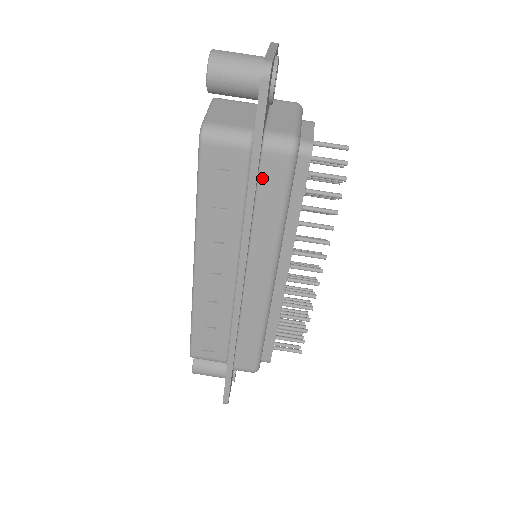
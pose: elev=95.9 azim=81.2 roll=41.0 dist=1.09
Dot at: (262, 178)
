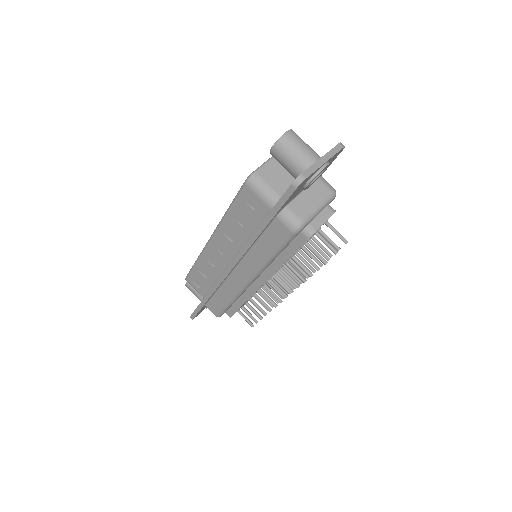
Dot at: (269, 230)
